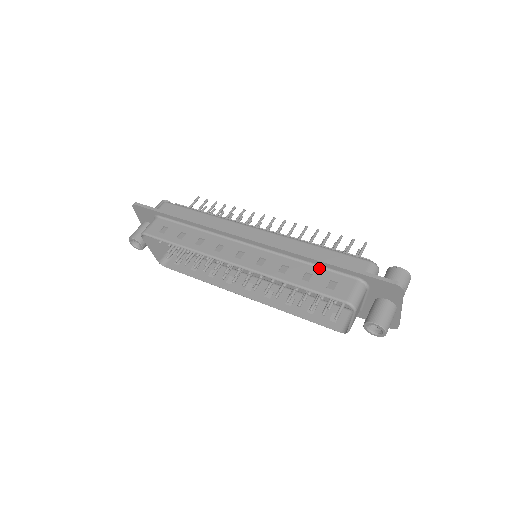
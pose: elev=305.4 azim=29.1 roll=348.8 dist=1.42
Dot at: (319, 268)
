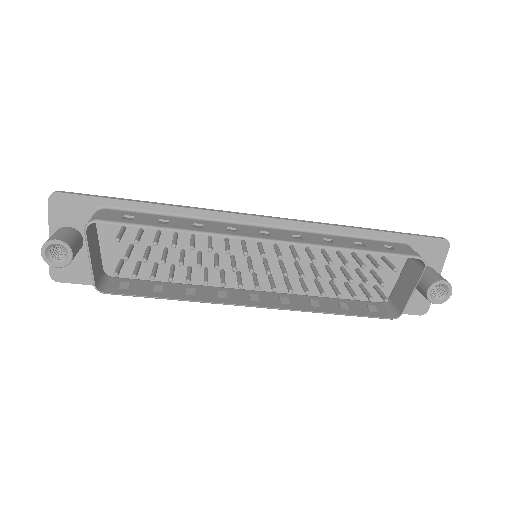
Dot at: (361, 239)
